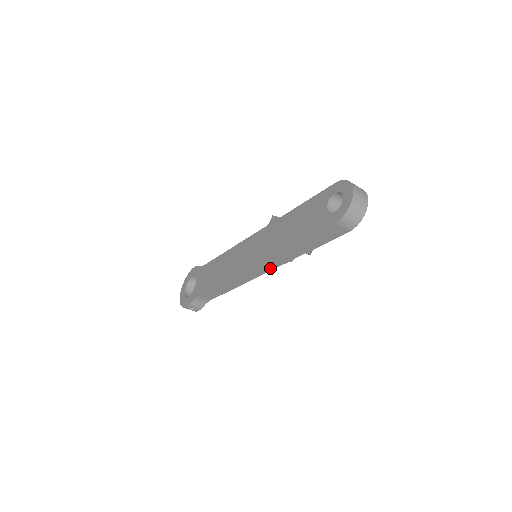
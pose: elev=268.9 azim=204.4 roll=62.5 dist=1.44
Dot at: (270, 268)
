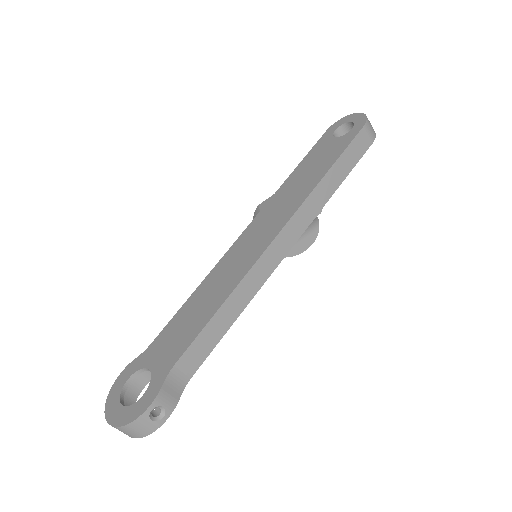
Dot at: (296, 236)
